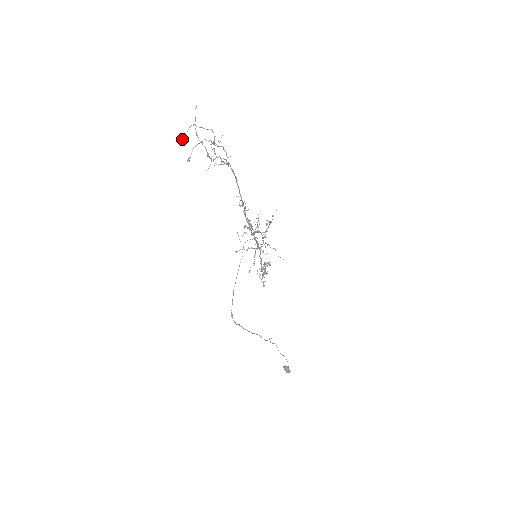
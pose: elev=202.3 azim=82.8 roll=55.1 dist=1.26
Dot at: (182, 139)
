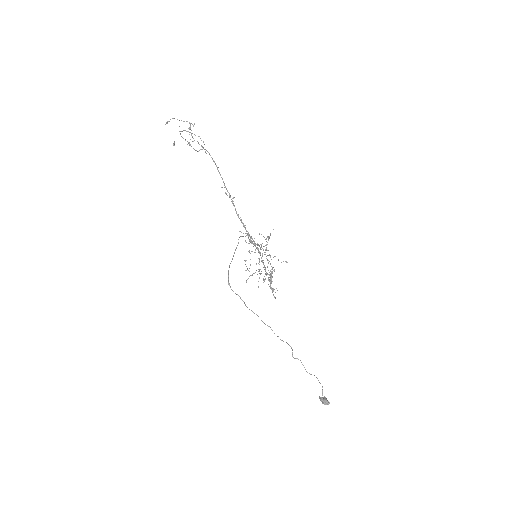
Dot at: (165, 124)
